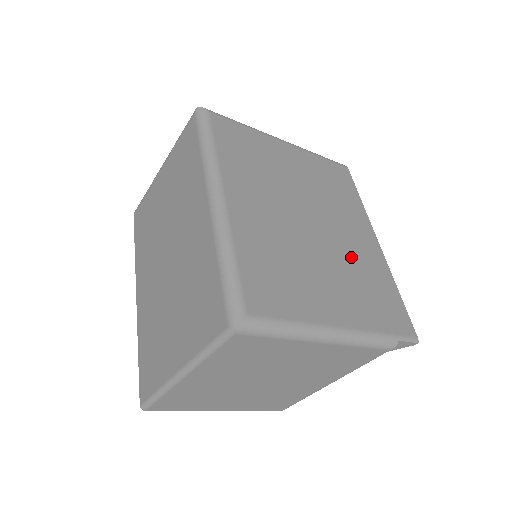
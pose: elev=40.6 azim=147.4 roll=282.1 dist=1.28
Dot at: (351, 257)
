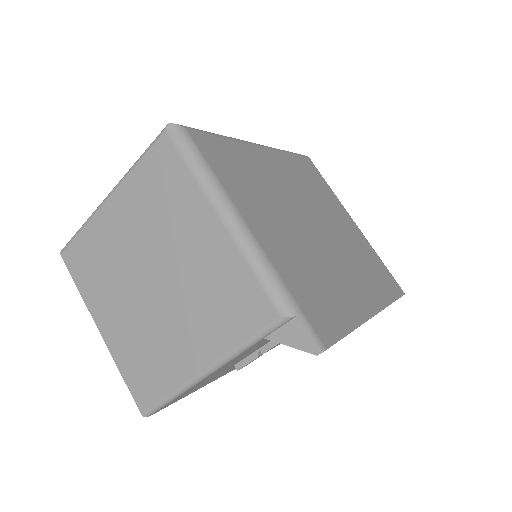
Dot at: (327, 267)
